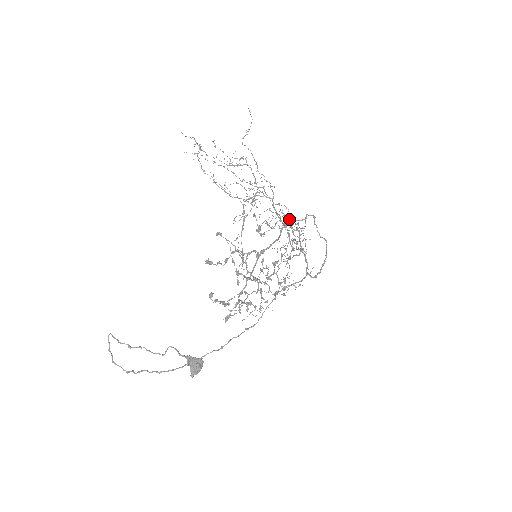
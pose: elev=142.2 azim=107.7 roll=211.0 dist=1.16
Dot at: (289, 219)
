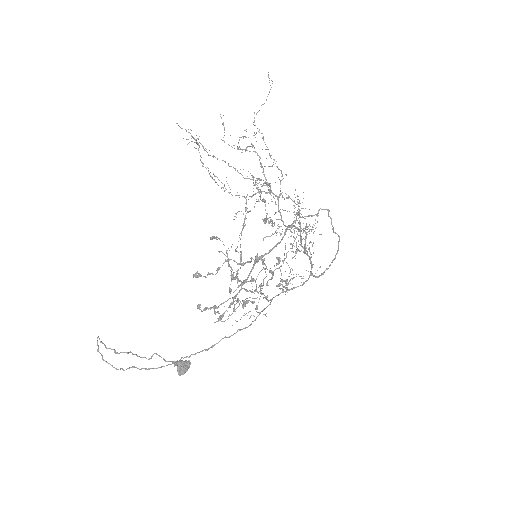
Dot at: (296, 218)
